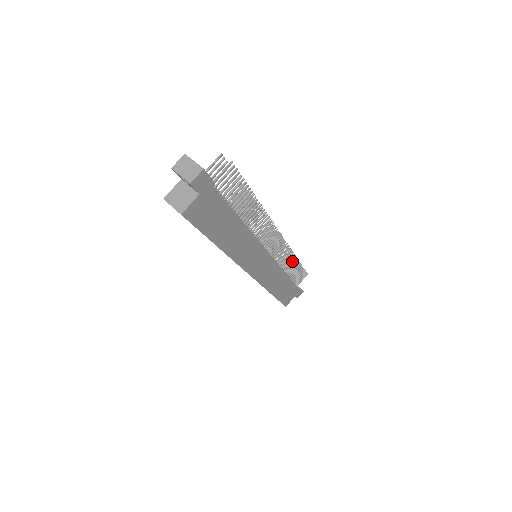
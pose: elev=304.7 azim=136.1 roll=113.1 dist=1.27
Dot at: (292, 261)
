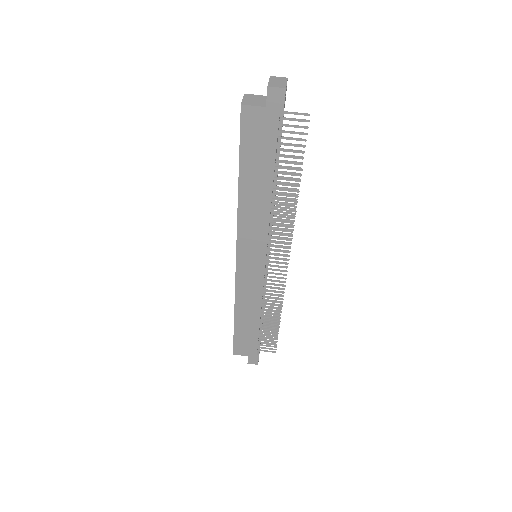
Dot at: (275, 311)
